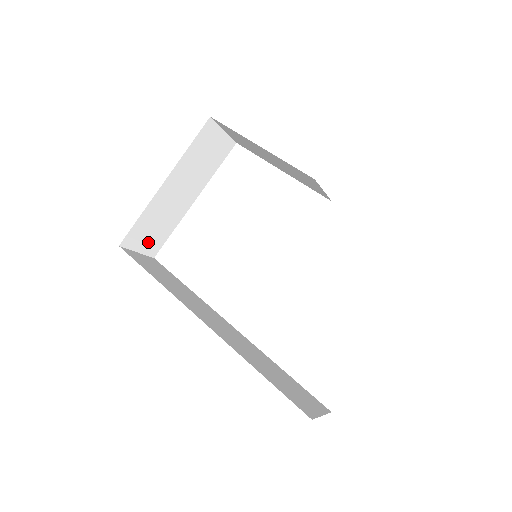
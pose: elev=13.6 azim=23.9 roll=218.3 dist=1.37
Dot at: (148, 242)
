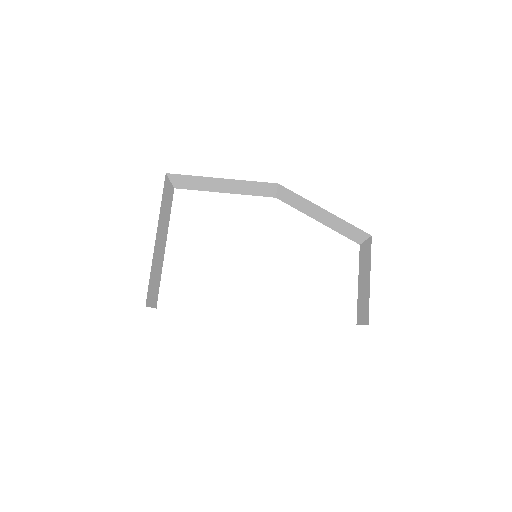
Dot at: (153, 295)
